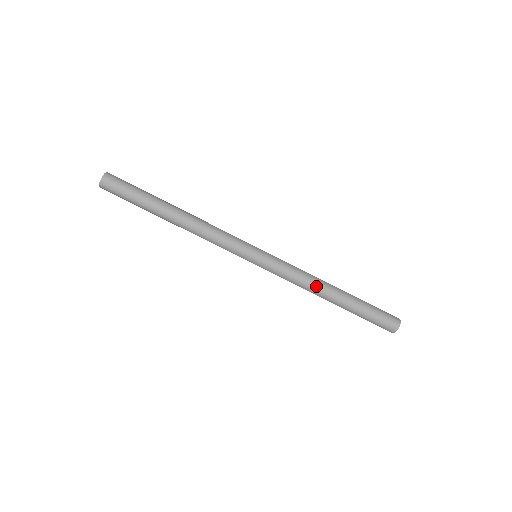
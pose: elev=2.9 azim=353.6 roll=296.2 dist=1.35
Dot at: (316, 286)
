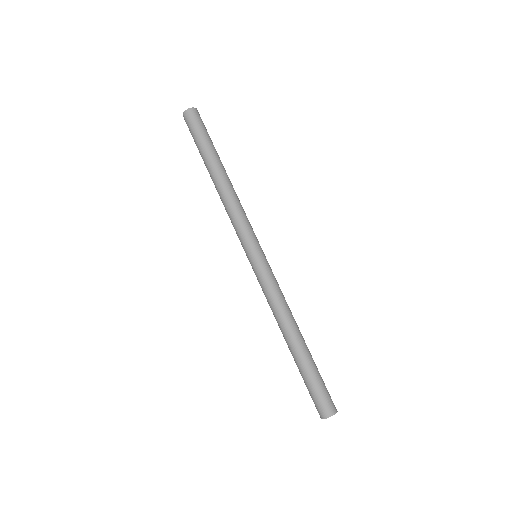
Dot at: (286, 318)
